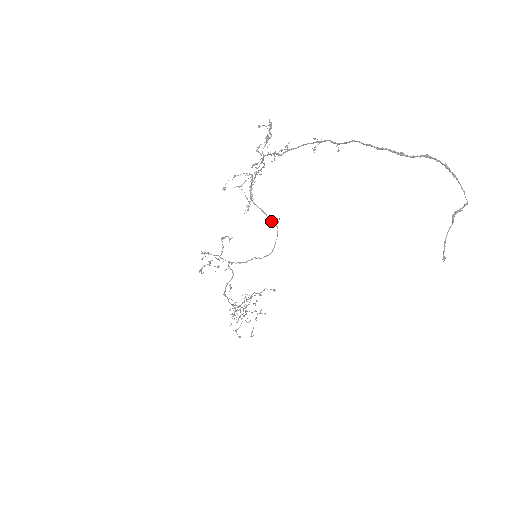
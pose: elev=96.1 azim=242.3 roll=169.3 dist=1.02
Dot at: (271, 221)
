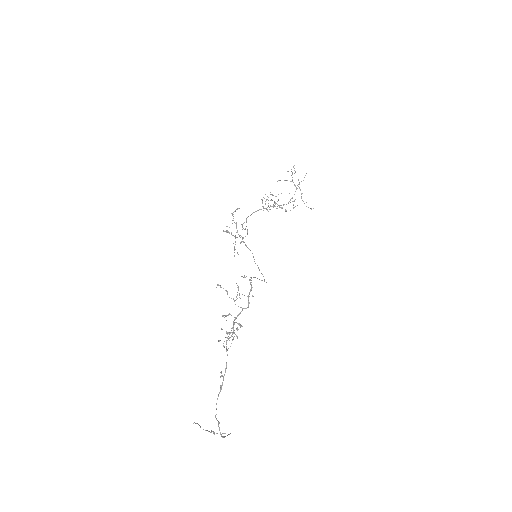
Dot at: (261, 280)
